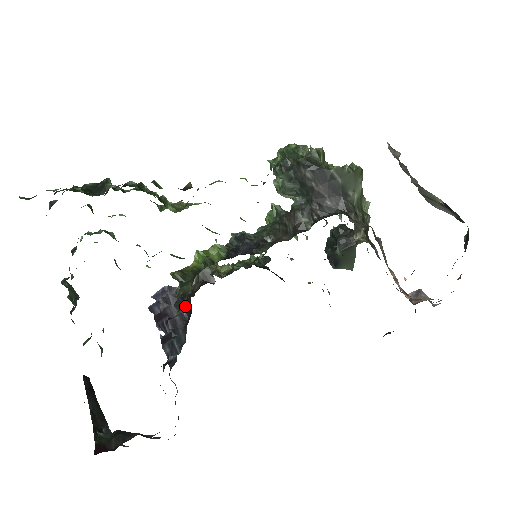
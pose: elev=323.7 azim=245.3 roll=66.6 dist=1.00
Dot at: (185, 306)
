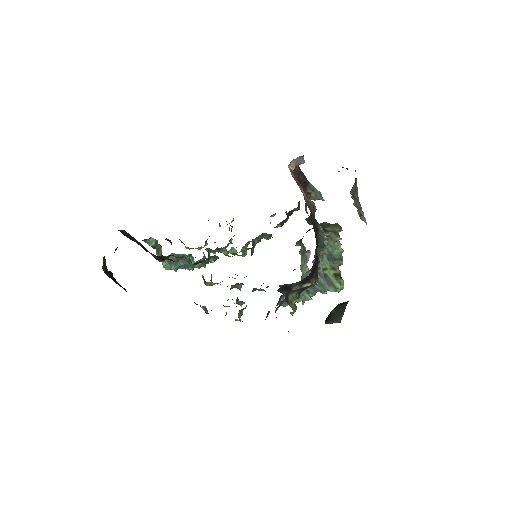
Dot at: occluded
